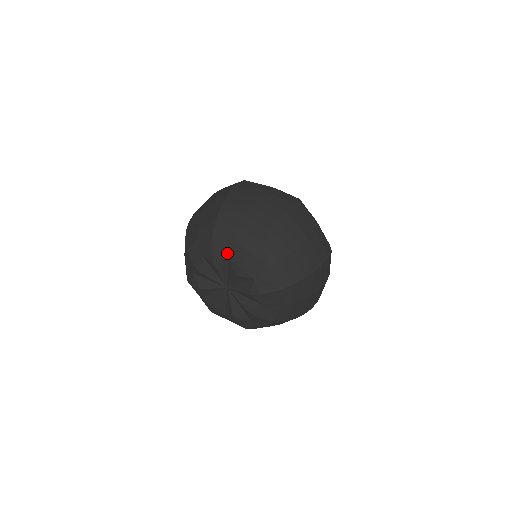
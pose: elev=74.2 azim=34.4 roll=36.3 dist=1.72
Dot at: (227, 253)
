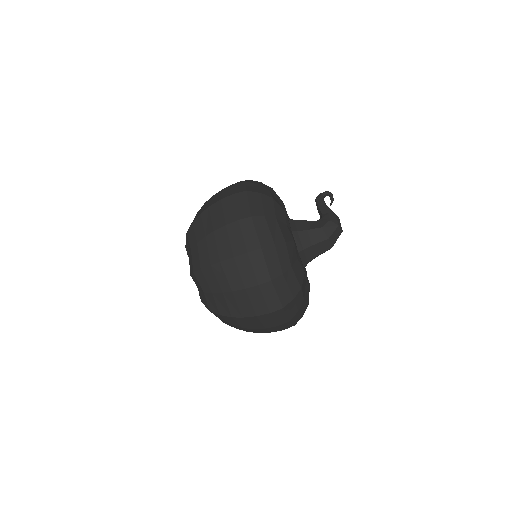
Dot at: (198, 288)
